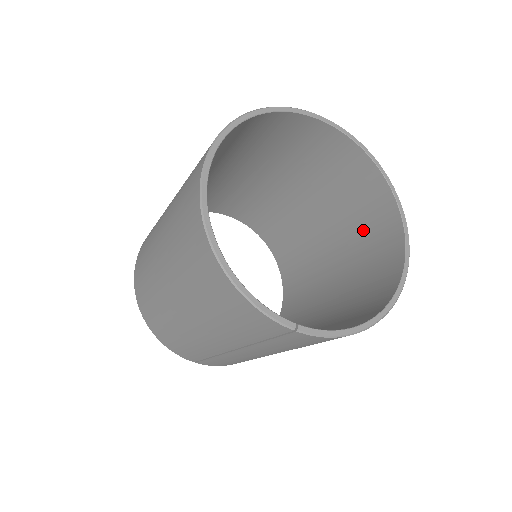
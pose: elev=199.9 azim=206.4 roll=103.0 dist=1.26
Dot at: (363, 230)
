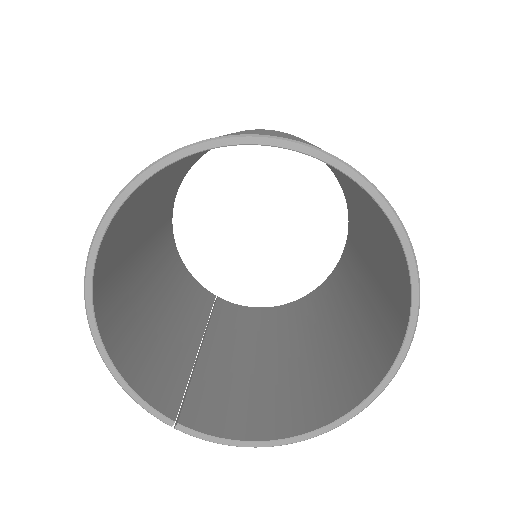
Dot at: (387, 288)
